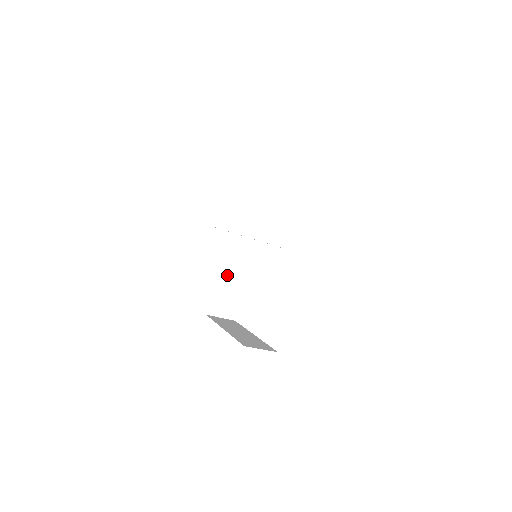
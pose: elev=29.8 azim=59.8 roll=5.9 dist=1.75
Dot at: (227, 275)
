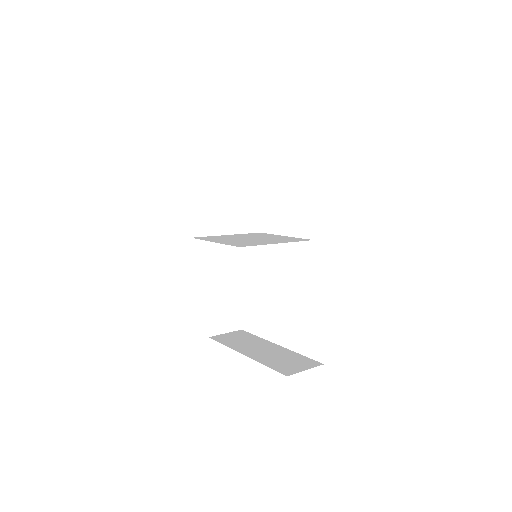
Dot at: (217, 282)
